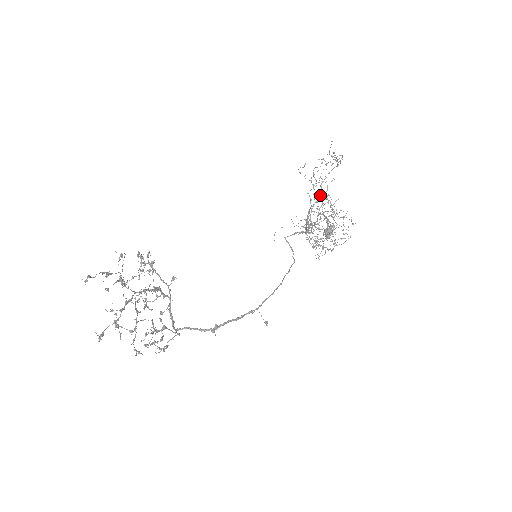
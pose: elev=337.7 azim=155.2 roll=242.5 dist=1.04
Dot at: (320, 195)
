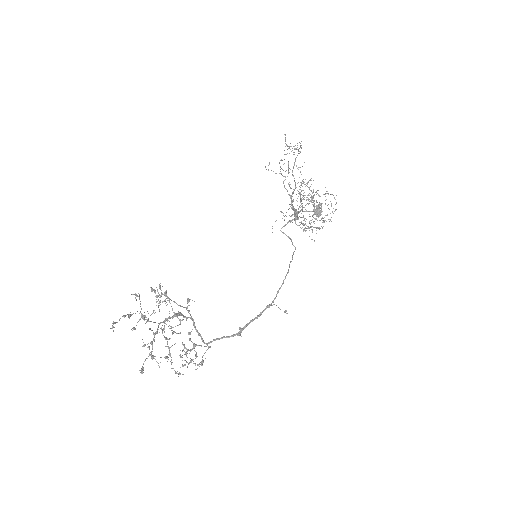
Dot at: (295, 182)
